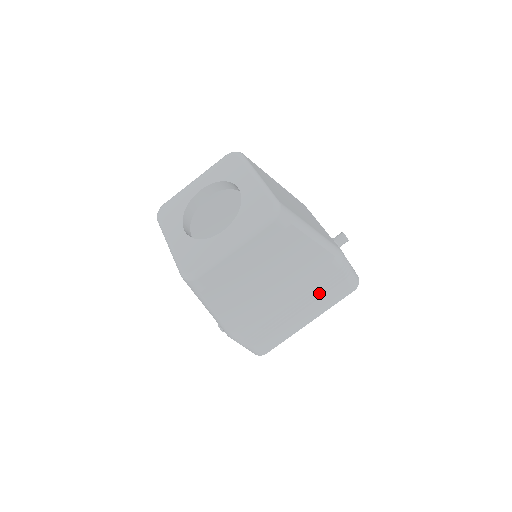
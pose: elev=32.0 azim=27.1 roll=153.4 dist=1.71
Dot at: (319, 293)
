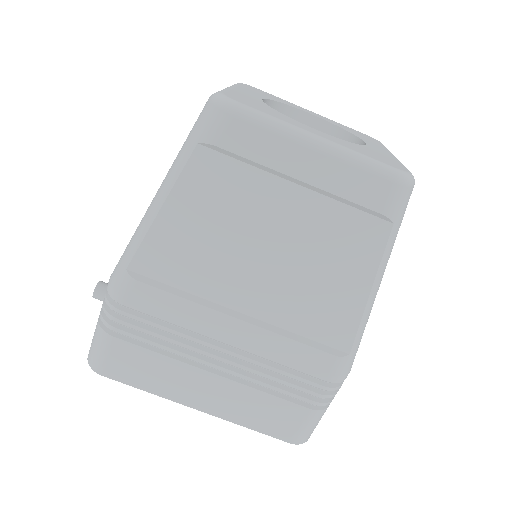
Dot at: (266, 381)
